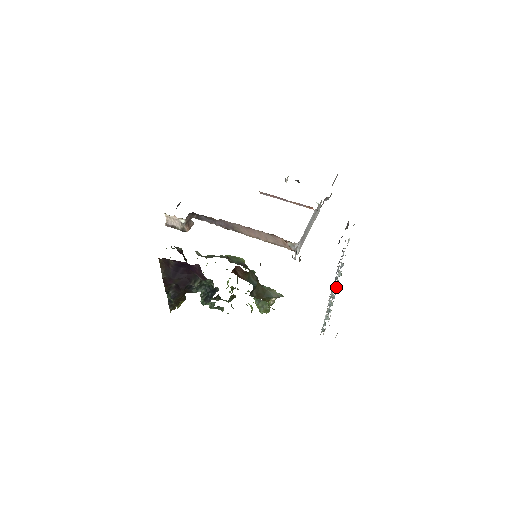
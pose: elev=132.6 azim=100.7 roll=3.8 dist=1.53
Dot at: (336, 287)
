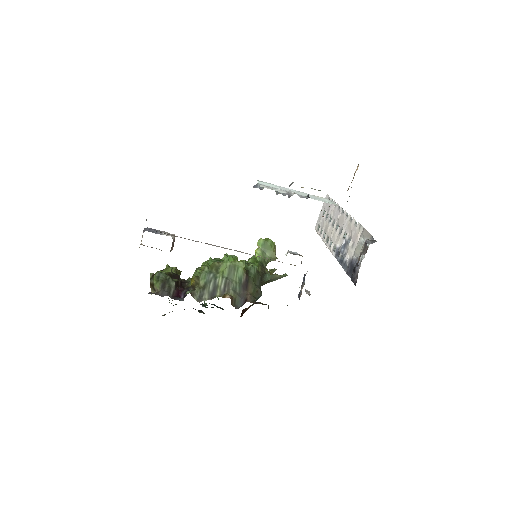
Dot at: occluded
